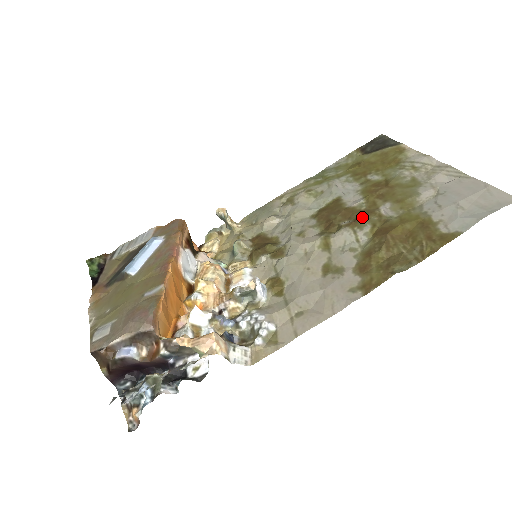
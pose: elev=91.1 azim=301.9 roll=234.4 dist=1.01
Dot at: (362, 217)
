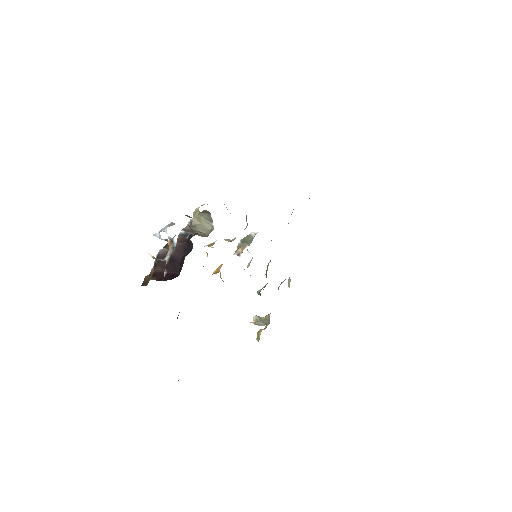
Dot at: occluded
